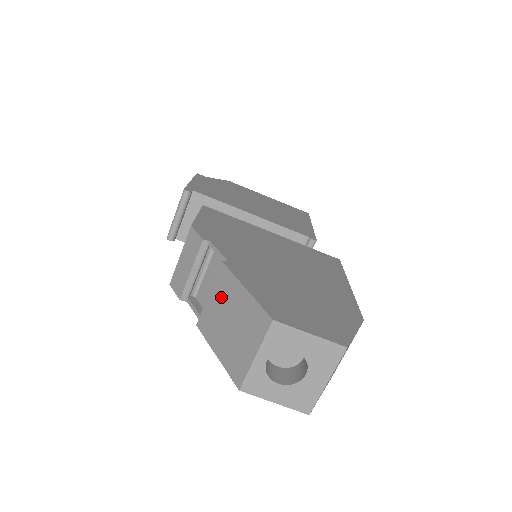
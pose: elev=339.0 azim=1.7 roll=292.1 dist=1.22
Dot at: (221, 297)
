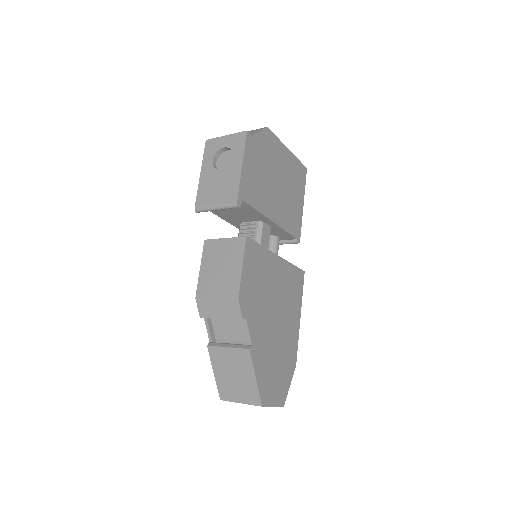
Dot at: (236, 360)
